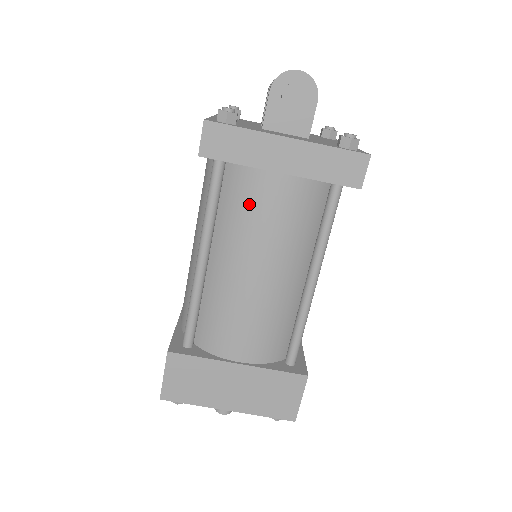
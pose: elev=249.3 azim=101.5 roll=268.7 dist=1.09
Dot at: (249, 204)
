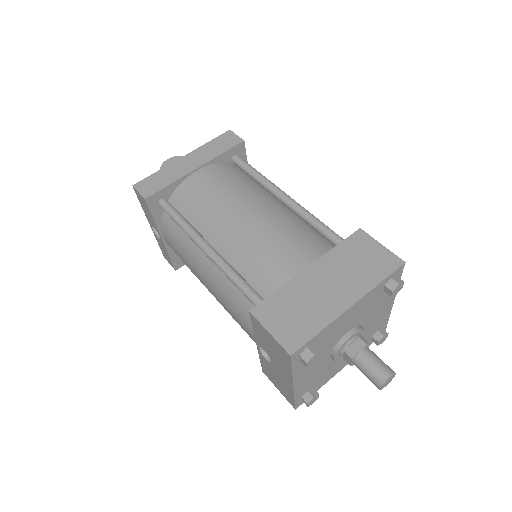
Dot at: (198, 196)
